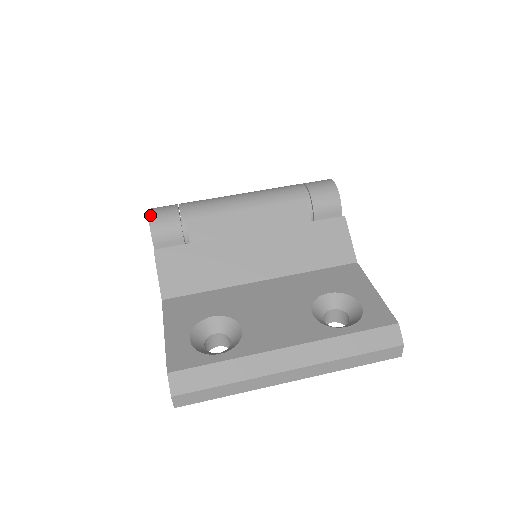
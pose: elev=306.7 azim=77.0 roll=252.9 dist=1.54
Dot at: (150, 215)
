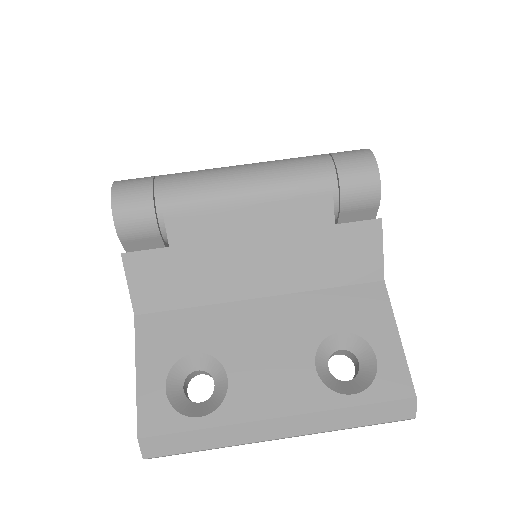
Dot at: (114, 204)
